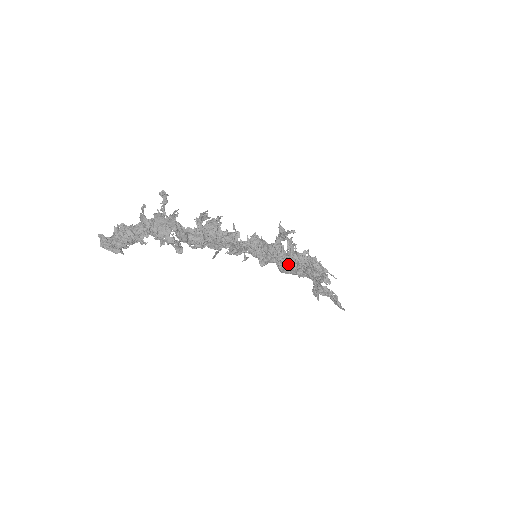
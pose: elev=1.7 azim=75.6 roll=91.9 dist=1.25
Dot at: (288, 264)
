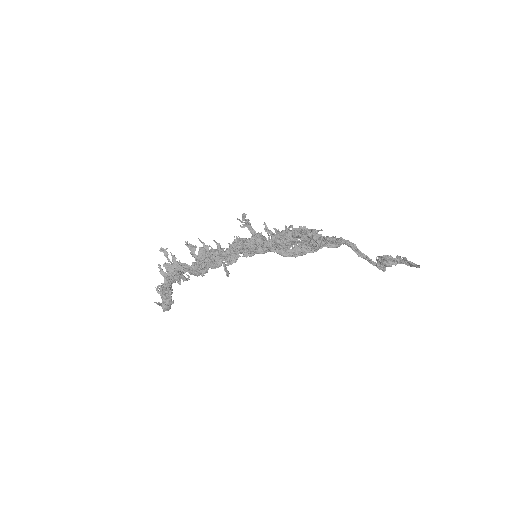
Dot at: (273, 244)
